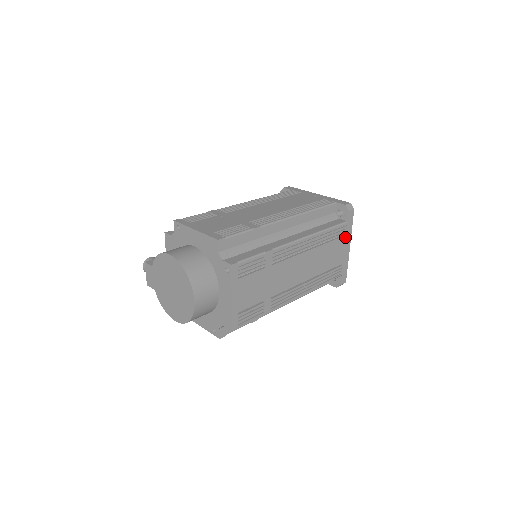
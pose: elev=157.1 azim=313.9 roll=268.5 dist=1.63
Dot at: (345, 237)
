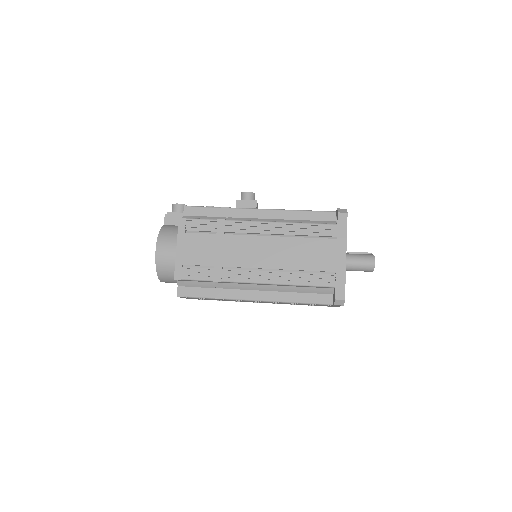
Dot at: (330, 305)
